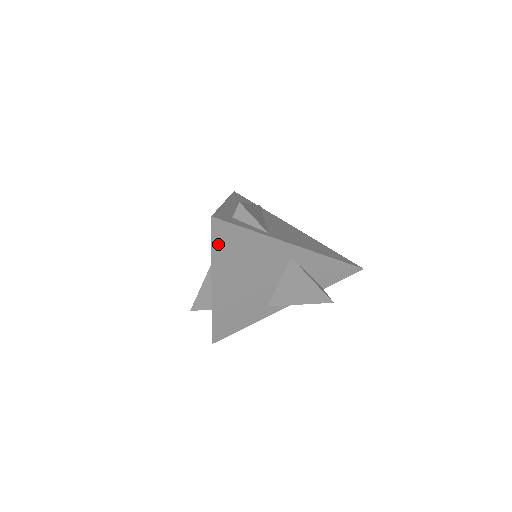
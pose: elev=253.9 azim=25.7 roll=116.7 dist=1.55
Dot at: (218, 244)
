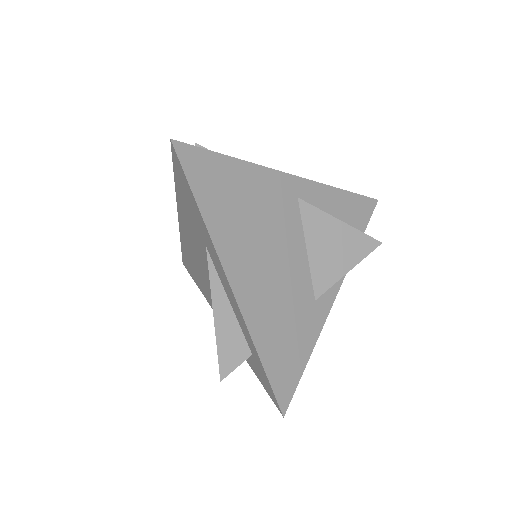
Dot at: (200, 190)
